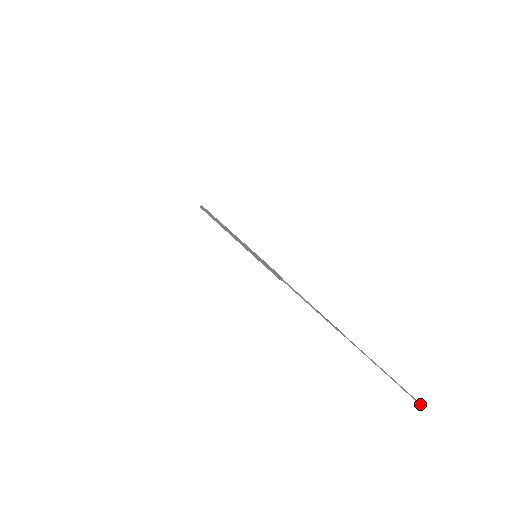
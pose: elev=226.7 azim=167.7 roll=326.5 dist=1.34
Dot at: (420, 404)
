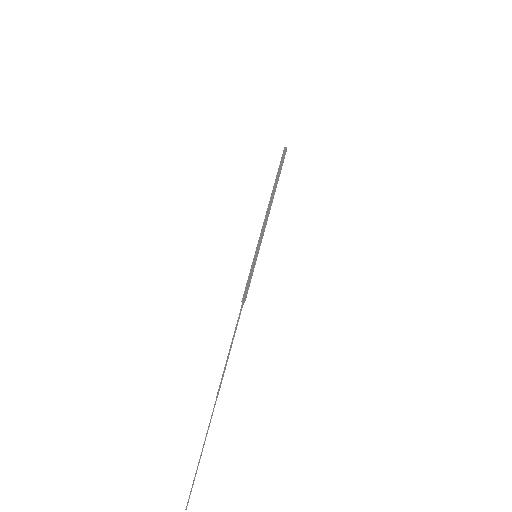
Dot at: (186, 506)
